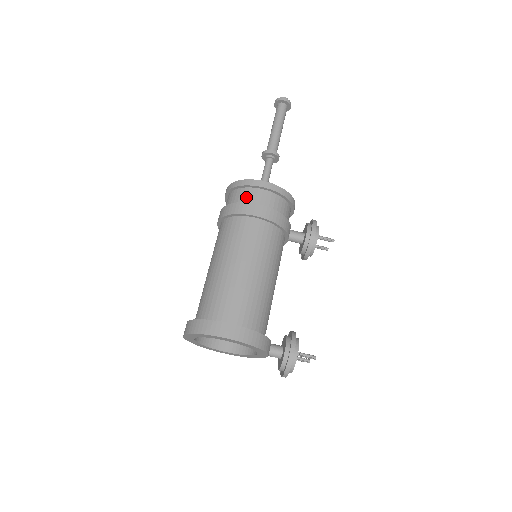
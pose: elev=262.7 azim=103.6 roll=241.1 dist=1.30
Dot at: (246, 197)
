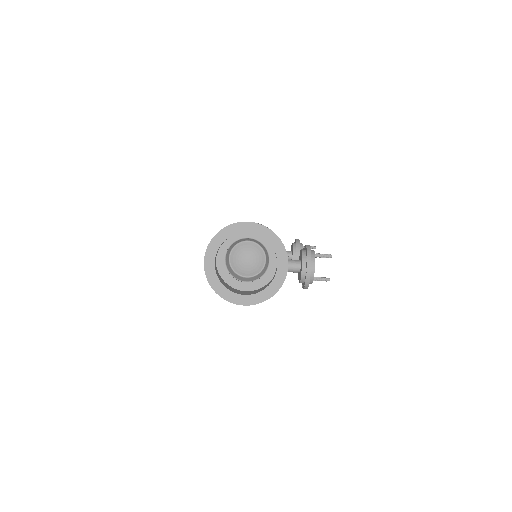
Dot at: occluded
